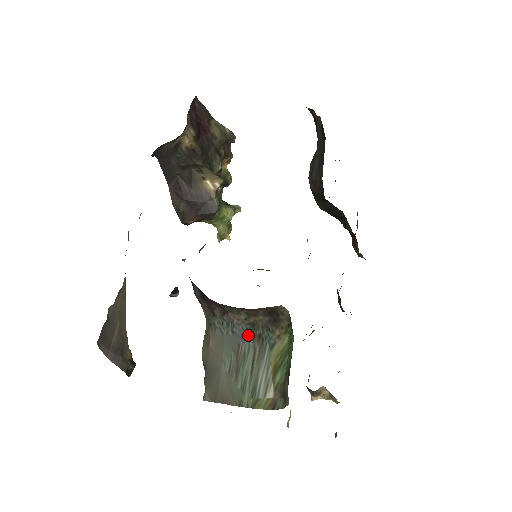
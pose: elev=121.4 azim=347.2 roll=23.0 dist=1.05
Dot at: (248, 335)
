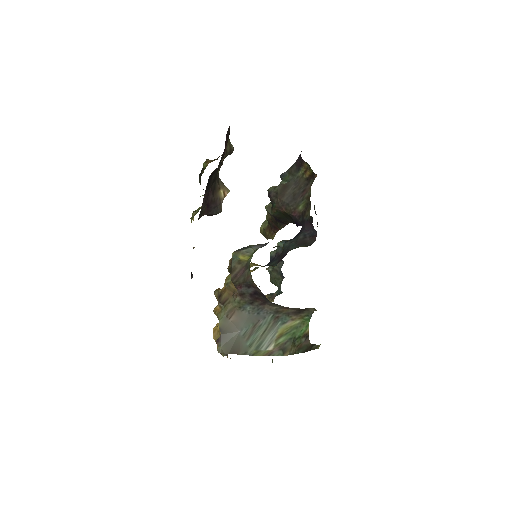
Dot at: (269, 316)
